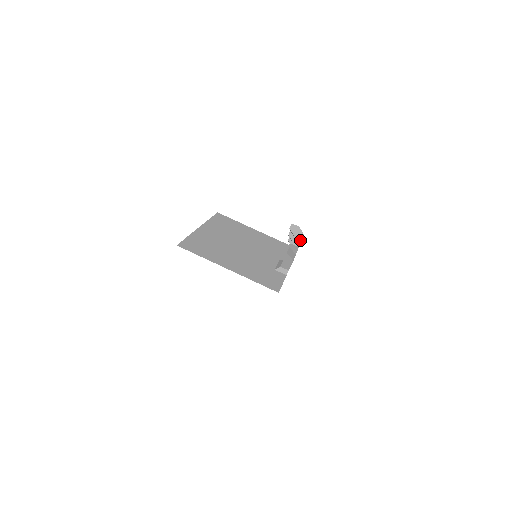
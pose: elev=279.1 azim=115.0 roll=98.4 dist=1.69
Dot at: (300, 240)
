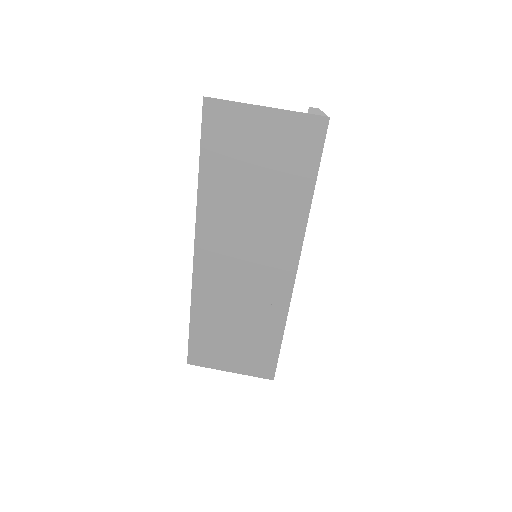
Dot at: occluded
